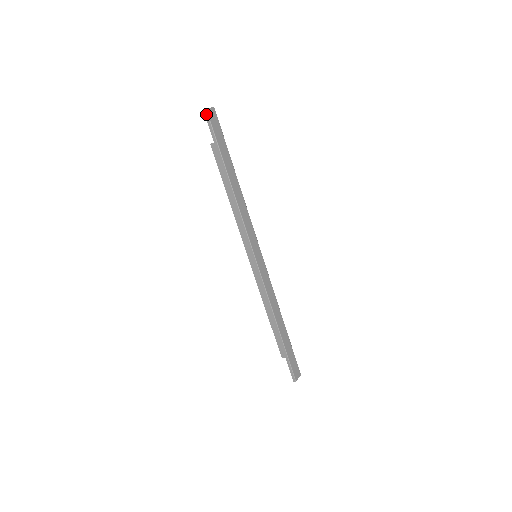
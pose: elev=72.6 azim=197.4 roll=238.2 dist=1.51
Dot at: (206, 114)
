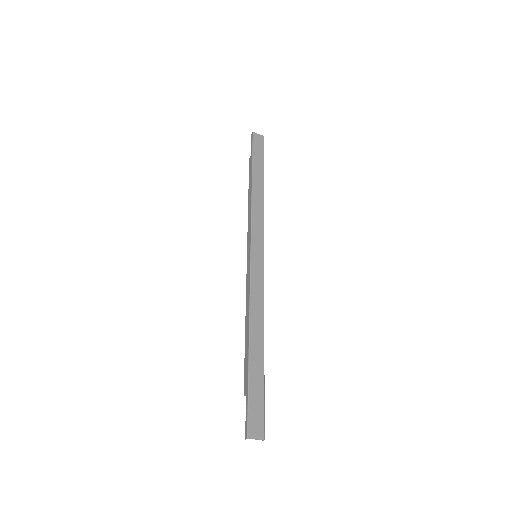
Dot at: (252, 136)
